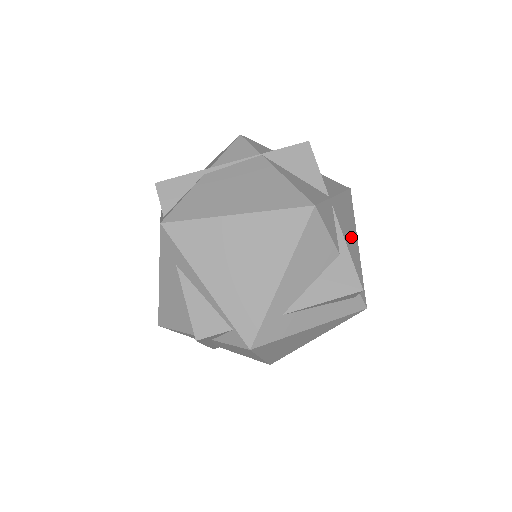
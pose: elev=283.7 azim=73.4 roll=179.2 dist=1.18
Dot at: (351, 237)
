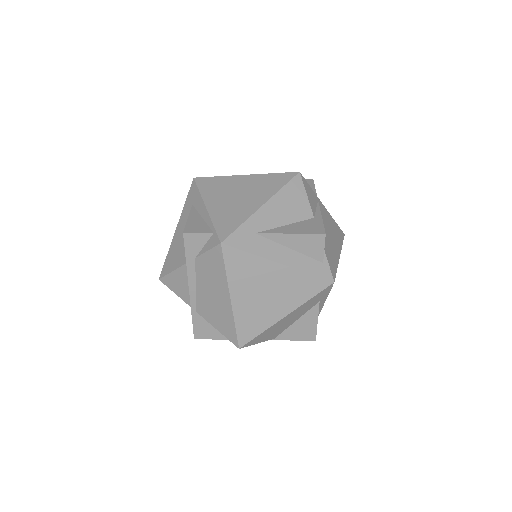
Dot at: (333, 240)
